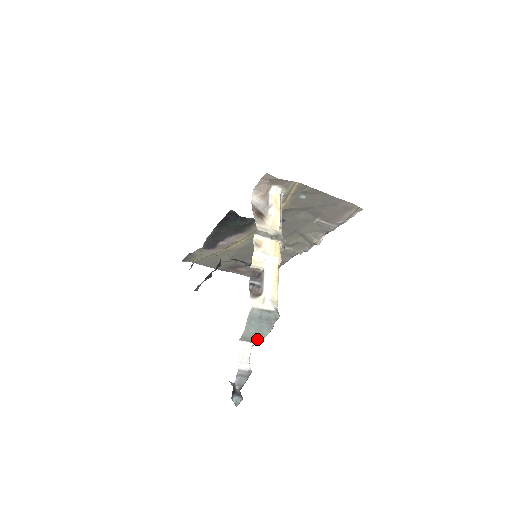
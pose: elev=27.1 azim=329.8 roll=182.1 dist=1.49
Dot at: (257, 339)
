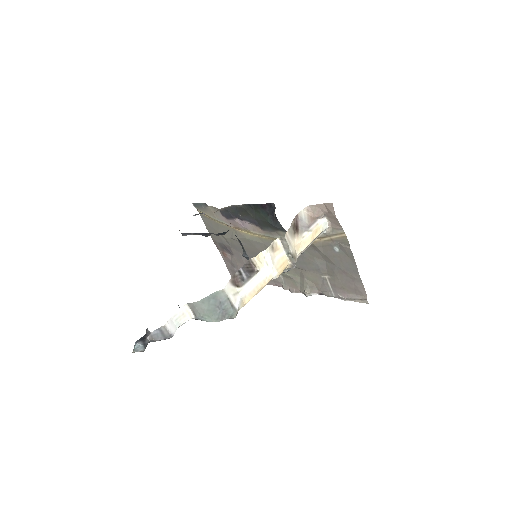
Dot at: (201, 317)
